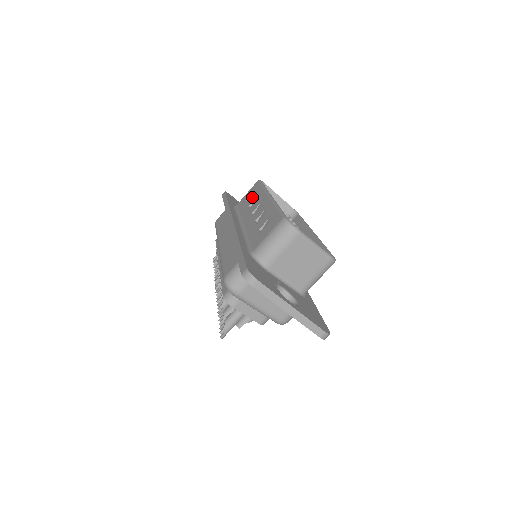
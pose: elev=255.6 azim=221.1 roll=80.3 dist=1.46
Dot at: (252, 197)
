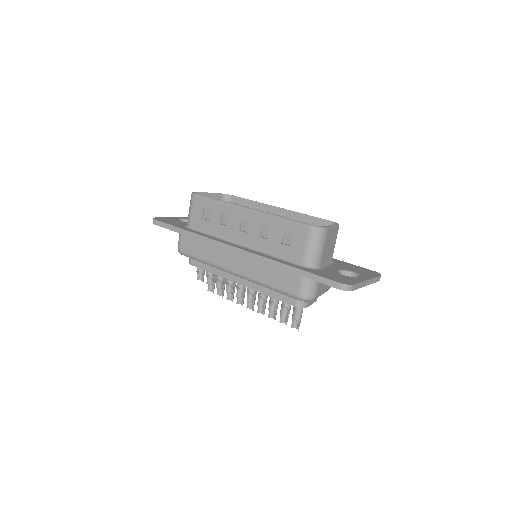
Dot at: (213, 214)
